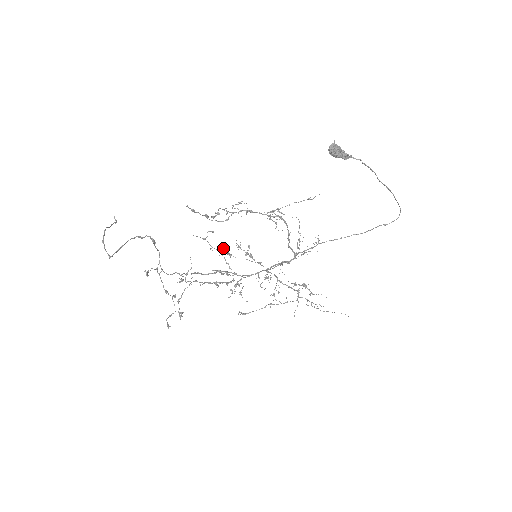
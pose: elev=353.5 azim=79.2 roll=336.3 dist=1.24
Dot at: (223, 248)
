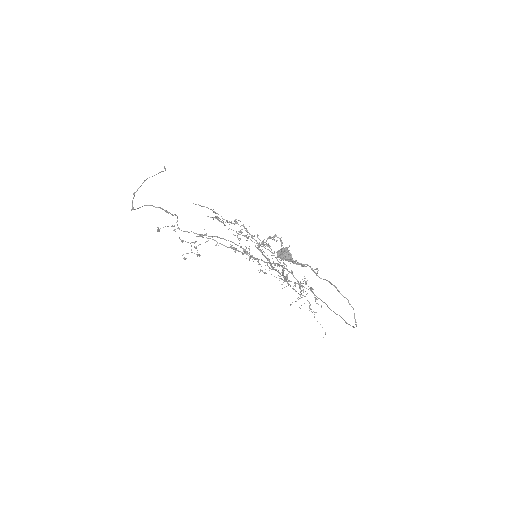
Dot at: occluded
